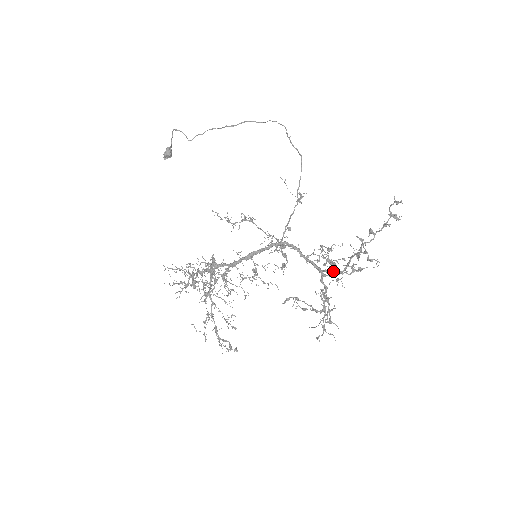
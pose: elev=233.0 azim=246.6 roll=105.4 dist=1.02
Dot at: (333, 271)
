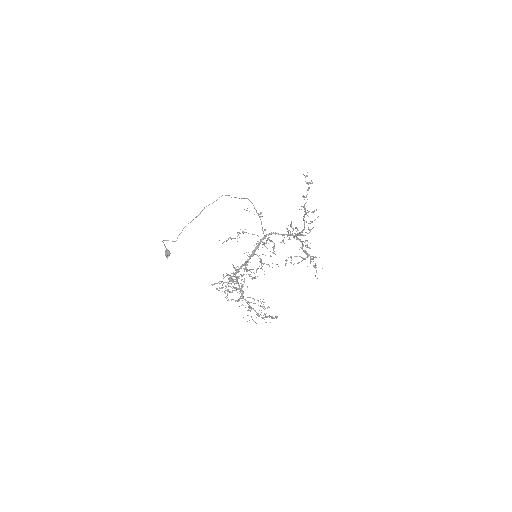
Dot at: (300, 235)
